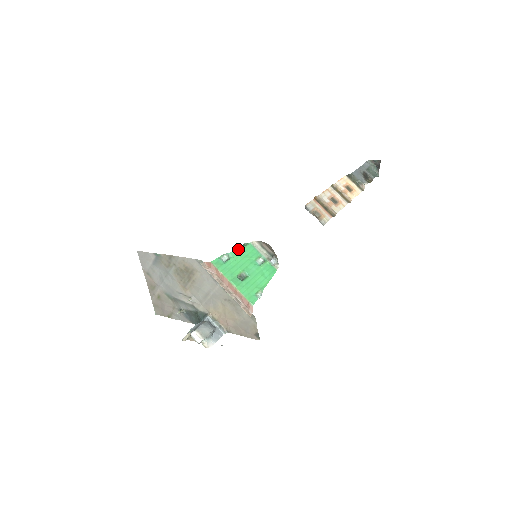
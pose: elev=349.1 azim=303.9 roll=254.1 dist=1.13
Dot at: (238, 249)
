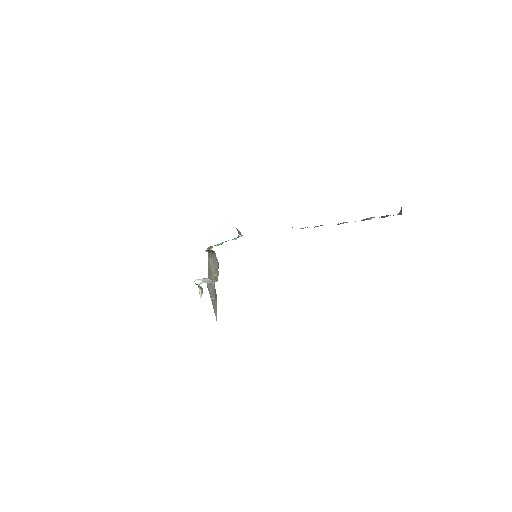
Dot at: occluded
